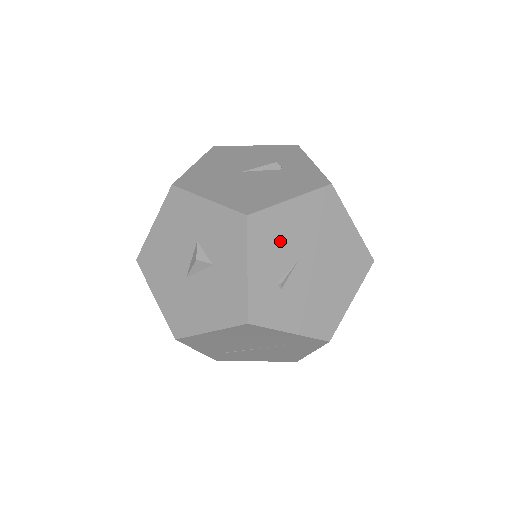
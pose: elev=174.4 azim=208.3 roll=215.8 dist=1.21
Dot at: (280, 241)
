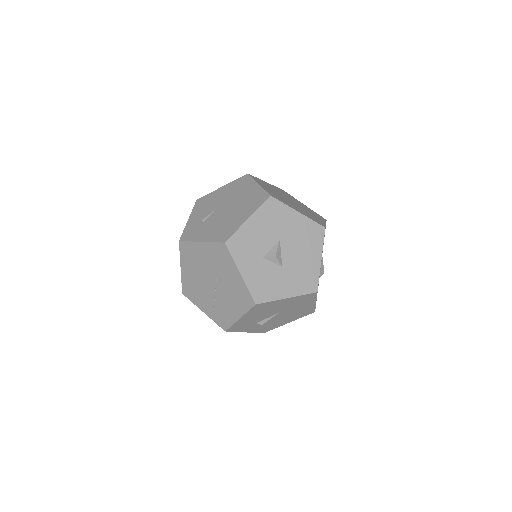
Dot at: (210, 204)
